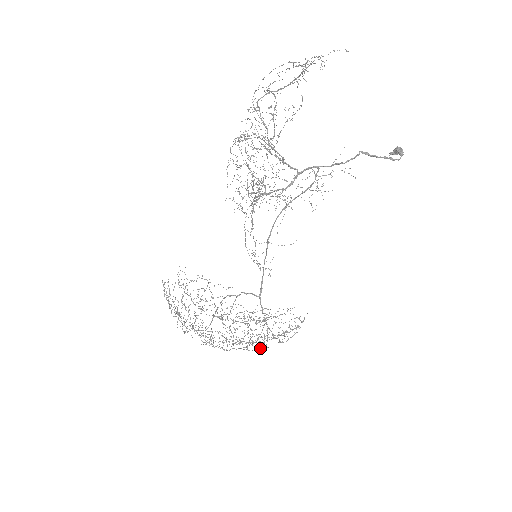
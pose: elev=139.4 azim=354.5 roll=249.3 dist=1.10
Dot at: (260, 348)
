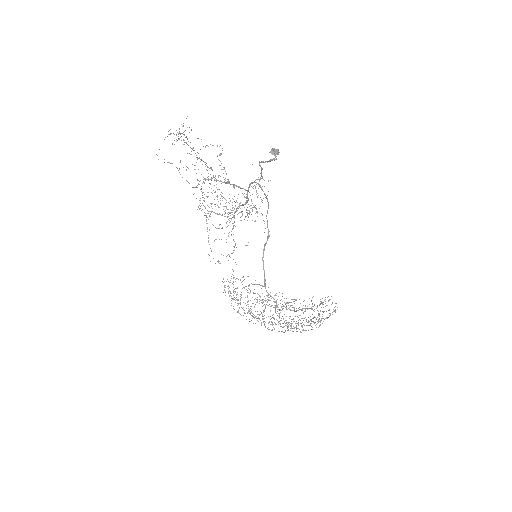
Dot at: (287, 328)
